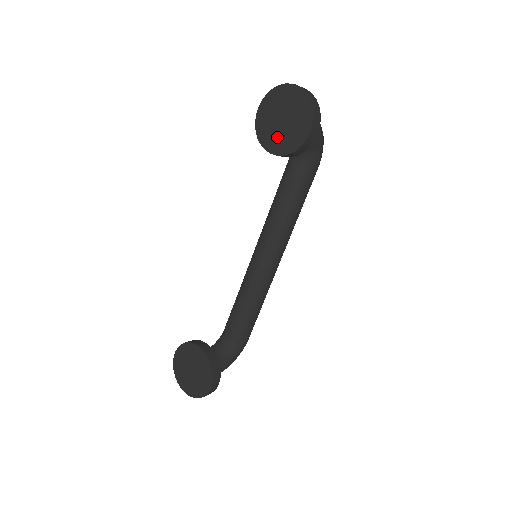
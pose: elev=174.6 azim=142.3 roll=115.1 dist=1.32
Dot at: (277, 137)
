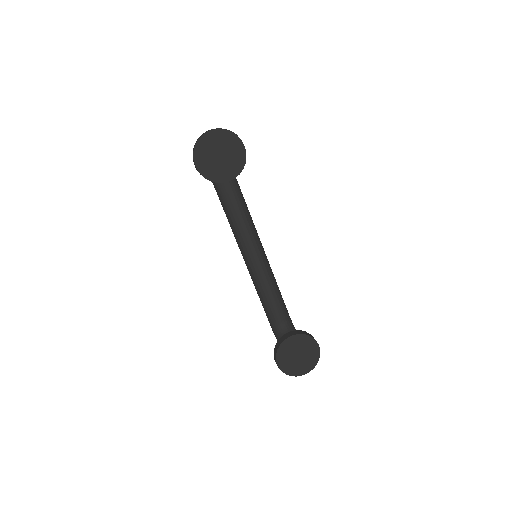
Dot at: (225, 168)
